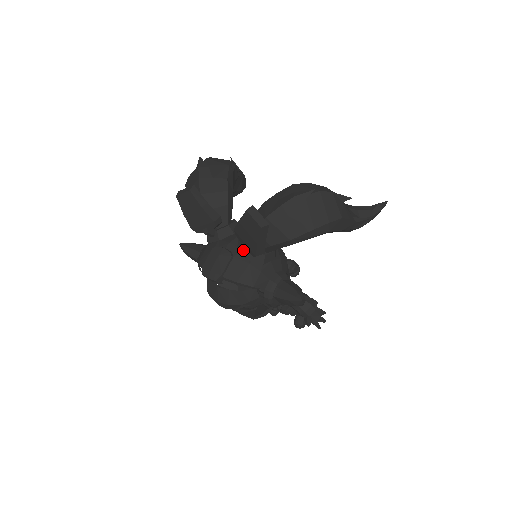
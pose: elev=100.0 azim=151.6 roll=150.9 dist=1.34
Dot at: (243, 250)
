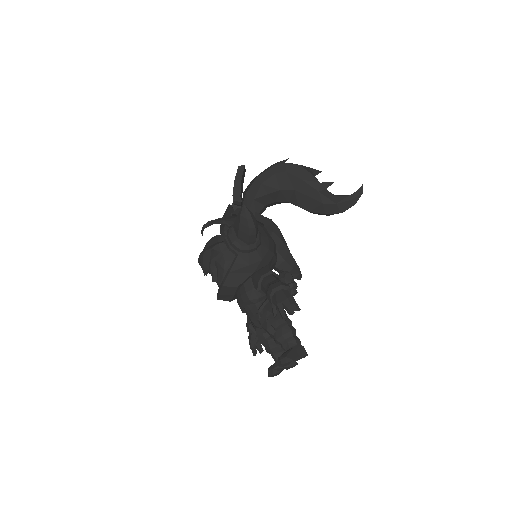
Dot at: (231, 205)
